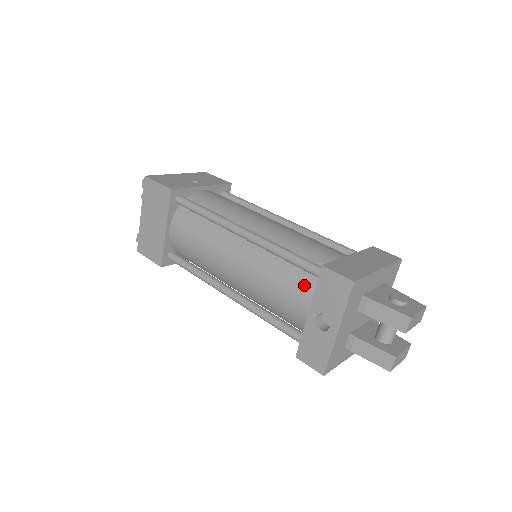
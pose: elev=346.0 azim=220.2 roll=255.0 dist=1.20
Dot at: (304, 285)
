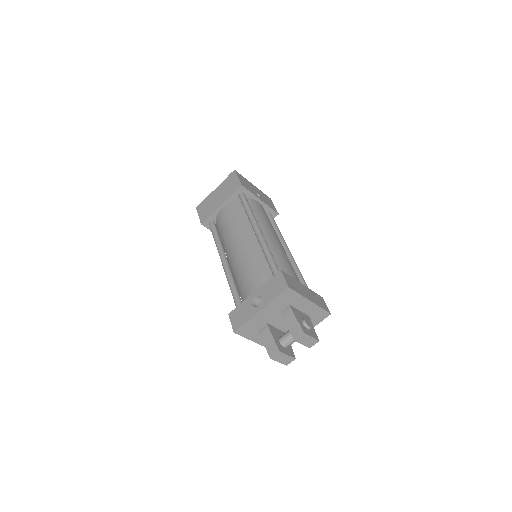
Dot at: (265, 278)
